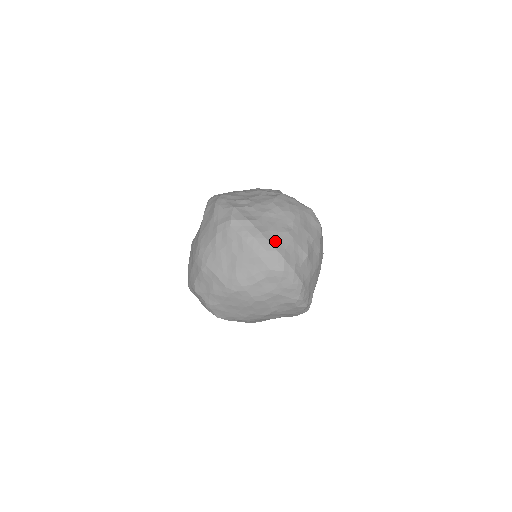
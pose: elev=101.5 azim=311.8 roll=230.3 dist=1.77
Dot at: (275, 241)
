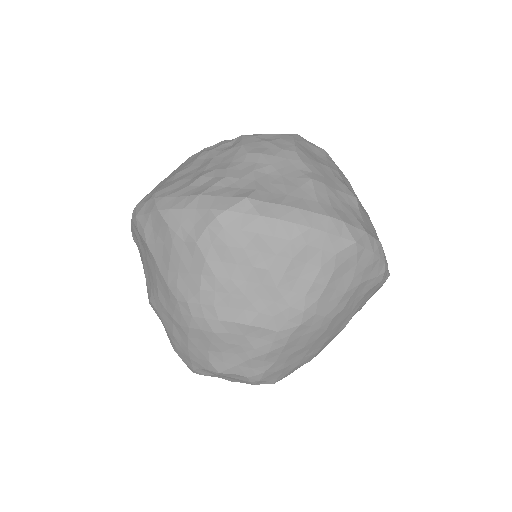
Dot at: (310, 204)
